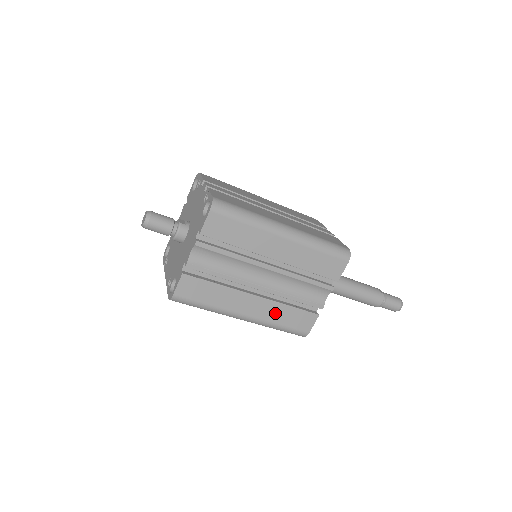
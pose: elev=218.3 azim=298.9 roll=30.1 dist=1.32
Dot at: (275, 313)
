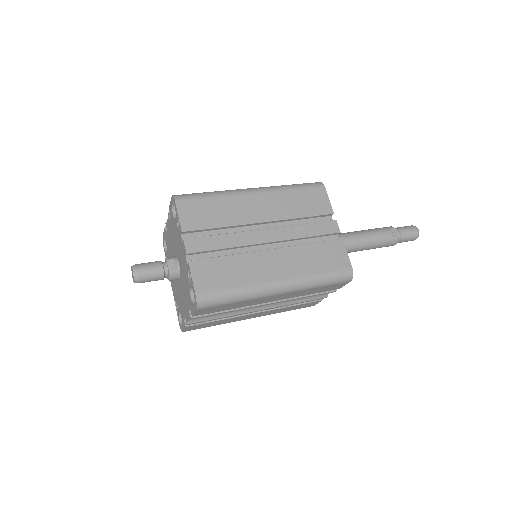
Dot at: (280, 311)
